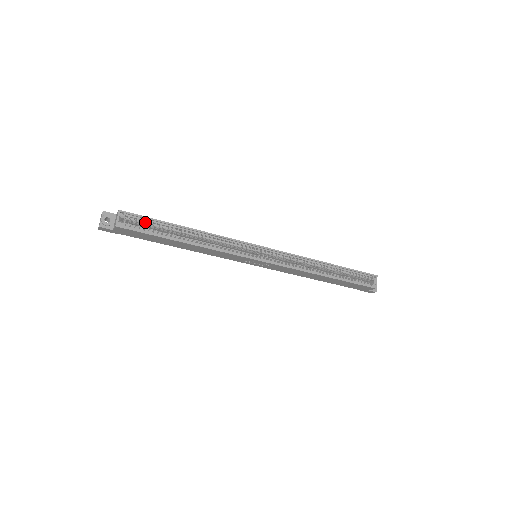
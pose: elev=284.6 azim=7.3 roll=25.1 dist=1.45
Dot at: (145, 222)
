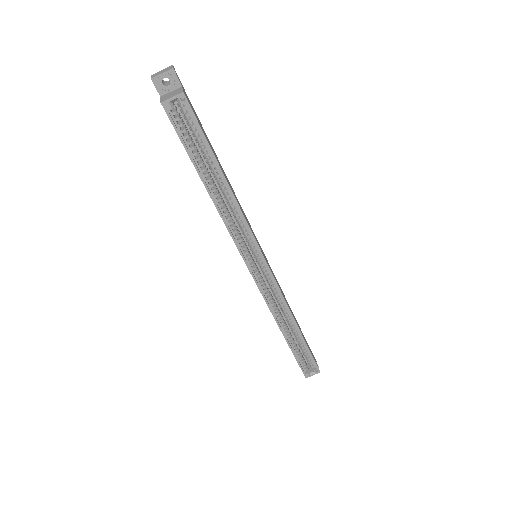
Dot at: (195, 130)
